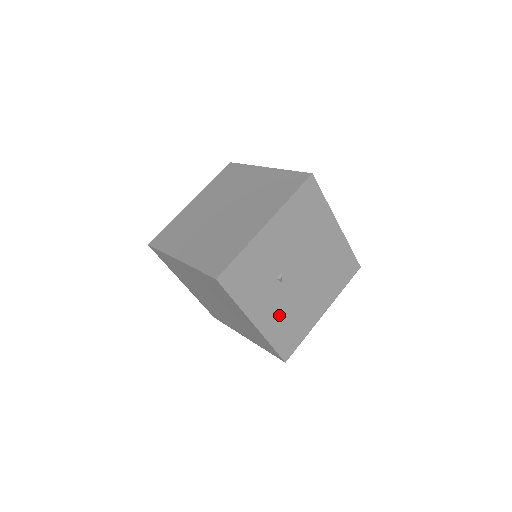
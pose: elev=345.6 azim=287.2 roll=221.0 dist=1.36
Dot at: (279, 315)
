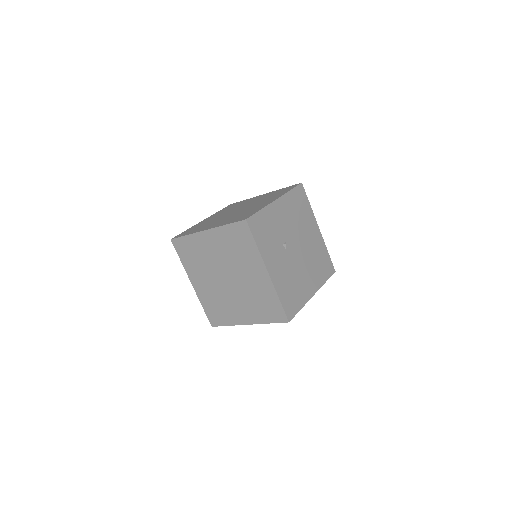
Dot at: (284, 276)
